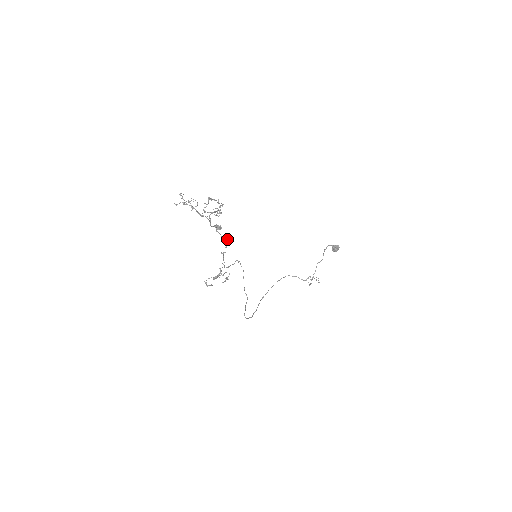
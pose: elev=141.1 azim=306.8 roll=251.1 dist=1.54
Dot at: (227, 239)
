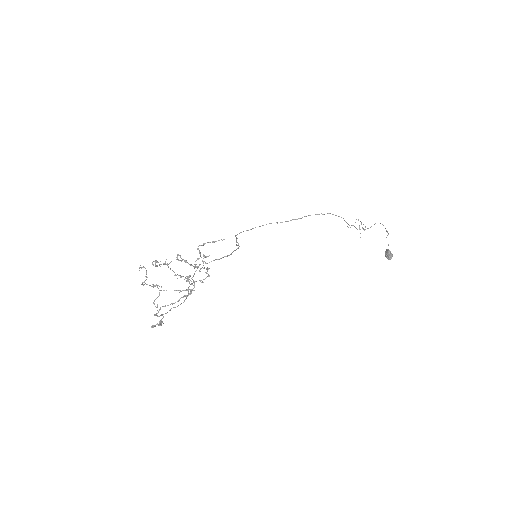
Dot at: occluded
